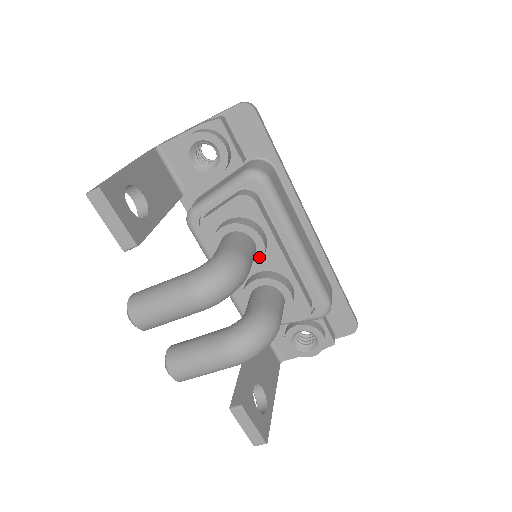
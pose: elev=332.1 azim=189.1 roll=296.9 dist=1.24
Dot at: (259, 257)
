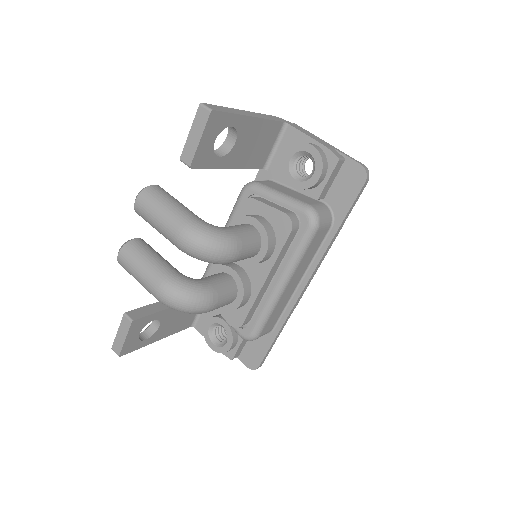
Dot at: (251, 261)
